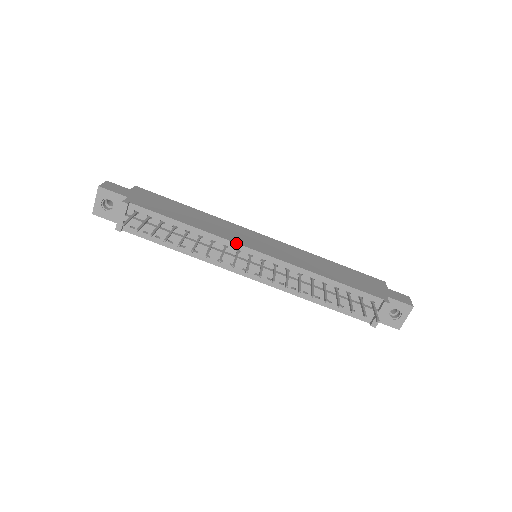
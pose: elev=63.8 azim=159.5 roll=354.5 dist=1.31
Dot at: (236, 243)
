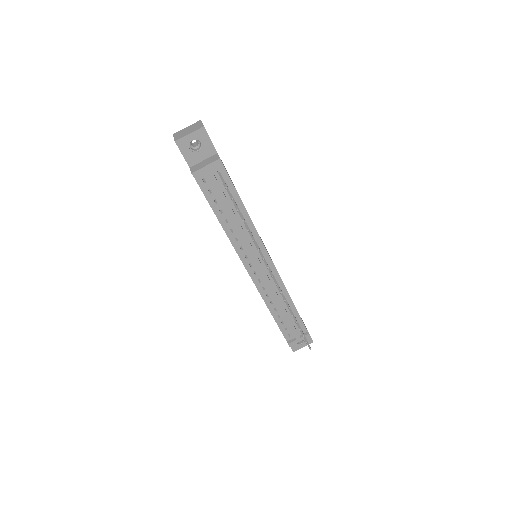
Dot at: occluded
